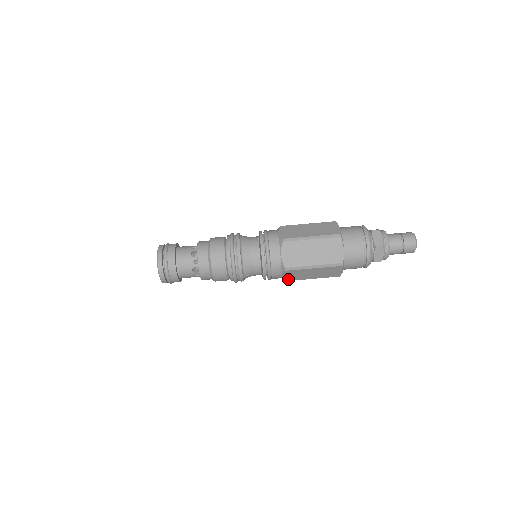
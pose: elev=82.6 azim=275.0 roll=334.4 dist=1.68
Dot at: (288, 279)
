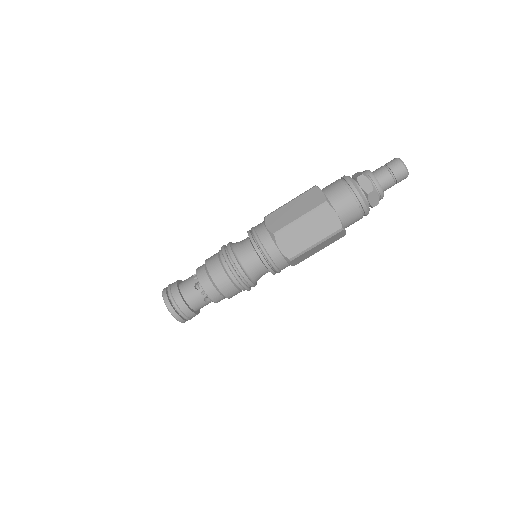
Dot at: (290, 254)
